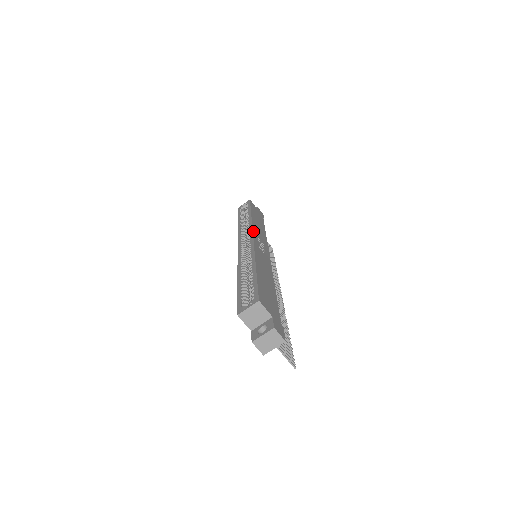
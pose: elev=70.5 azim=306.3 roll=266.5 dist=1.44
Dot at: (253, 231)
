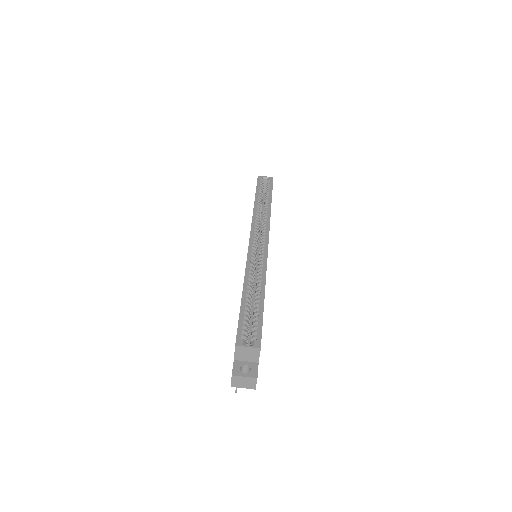
Dot at: occluded
